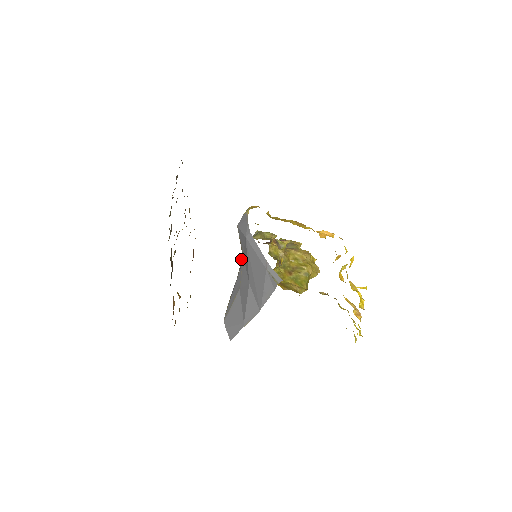
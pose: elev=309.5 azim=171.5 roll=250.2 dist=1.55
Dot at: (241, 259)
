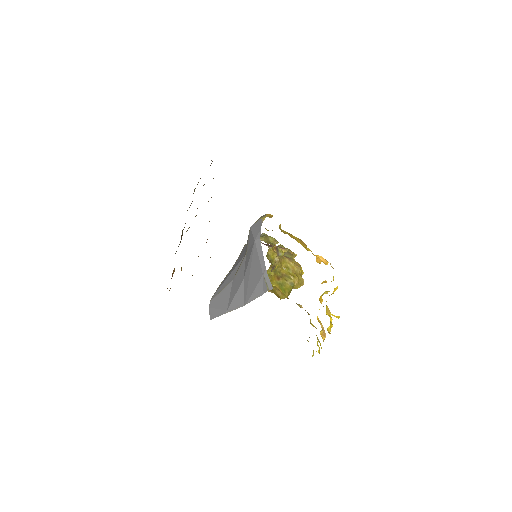
Dot at: (241, 252)
